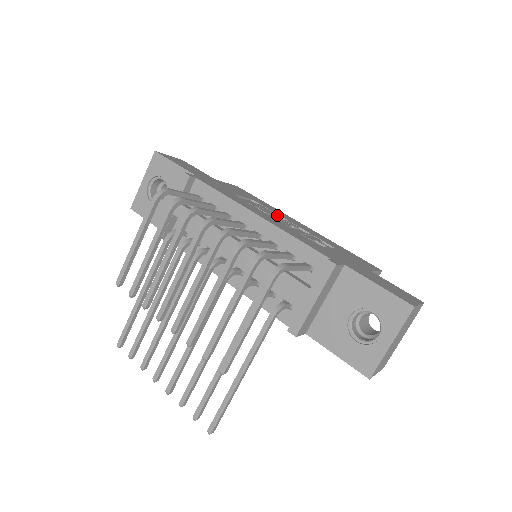
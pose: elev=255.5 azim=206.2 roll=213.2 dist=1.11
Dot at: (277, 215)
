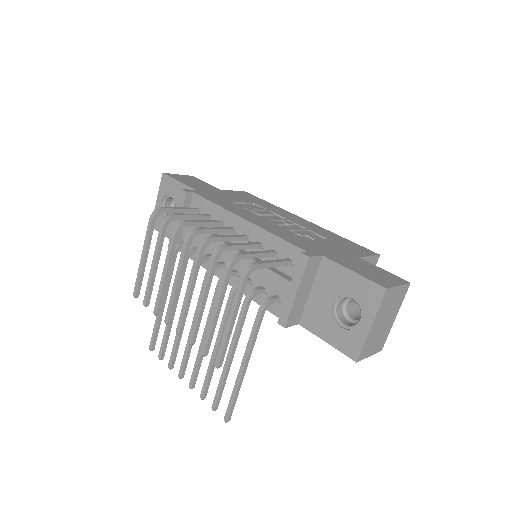
Dot at: (276, 215)
